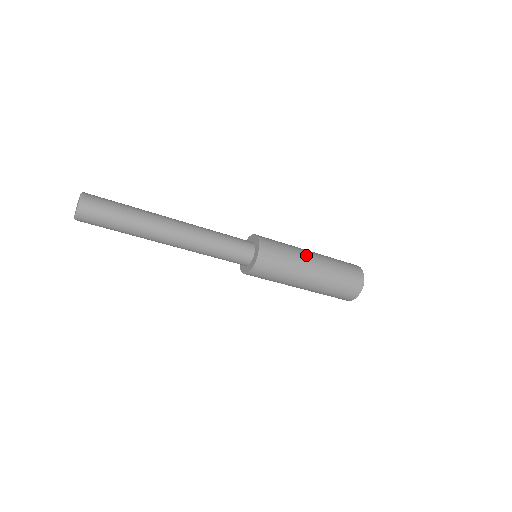
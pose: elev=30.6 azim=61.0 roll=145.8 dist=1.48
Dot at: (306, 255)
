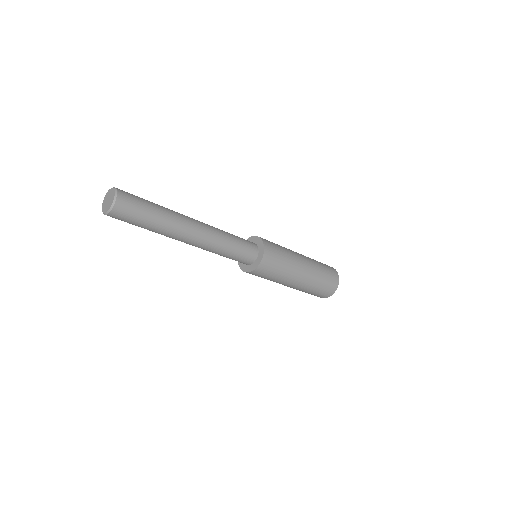
Dot at: (298, 258)
